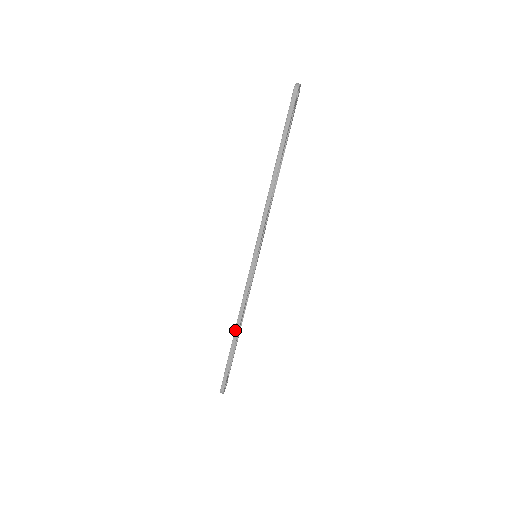
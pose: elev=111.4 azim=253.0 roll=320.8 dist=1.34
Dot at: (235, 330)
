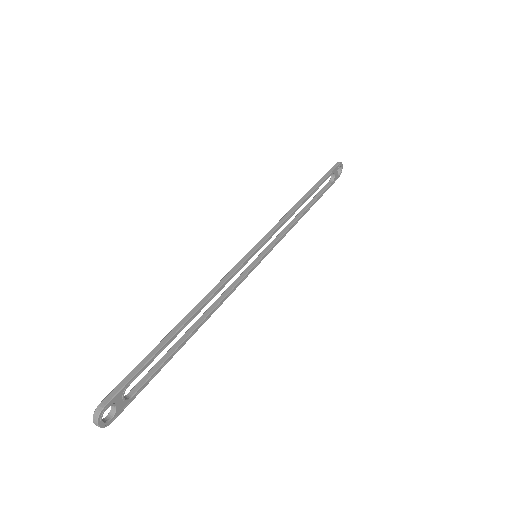
Dot at: (187, 314)
